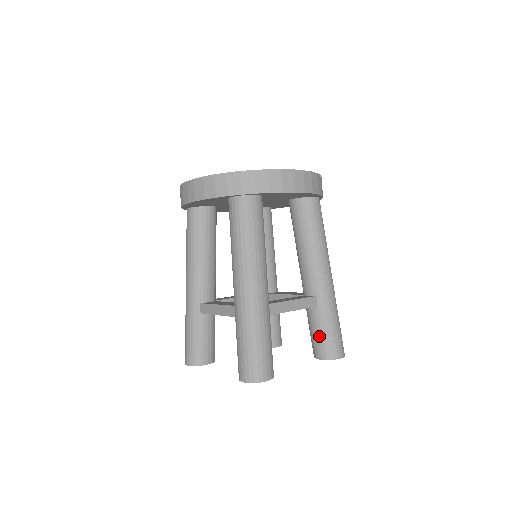
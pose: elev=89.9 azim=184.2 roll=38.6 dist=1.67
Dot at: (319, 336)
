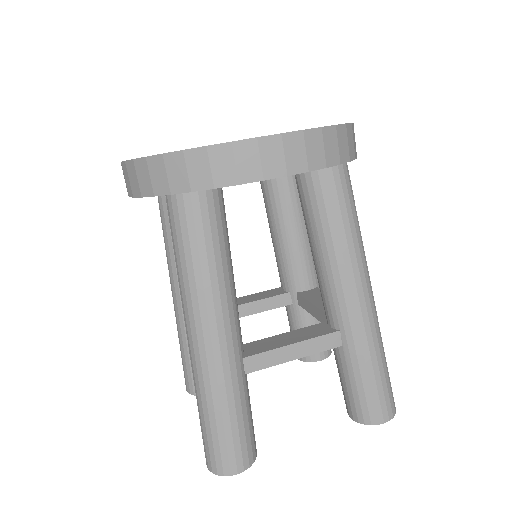
Dot at: (347, 388)
